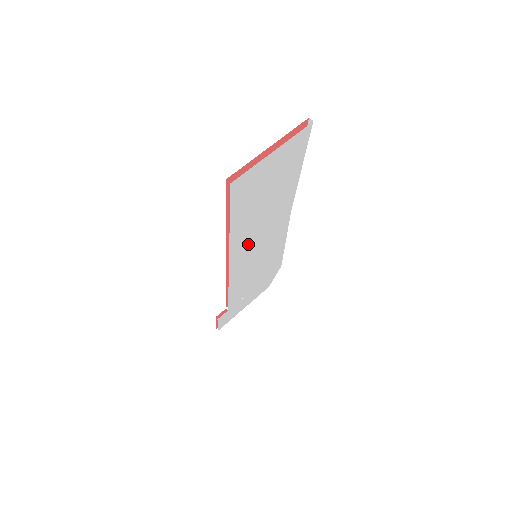
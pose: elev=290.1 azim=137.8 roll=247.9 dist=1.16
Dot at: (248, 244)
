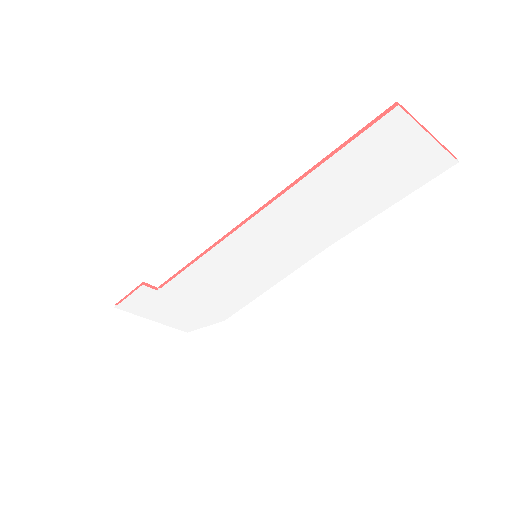
Dot at: (286, 220)
